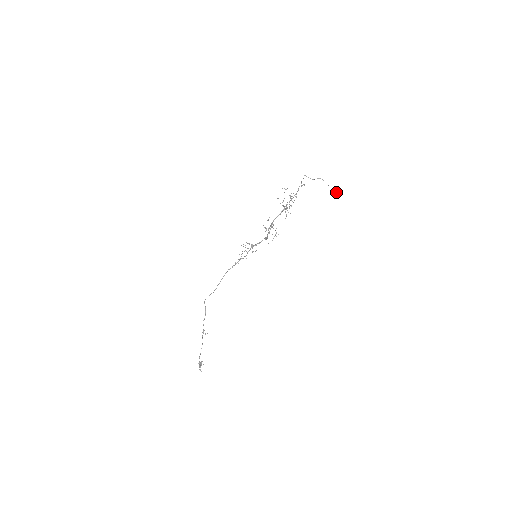
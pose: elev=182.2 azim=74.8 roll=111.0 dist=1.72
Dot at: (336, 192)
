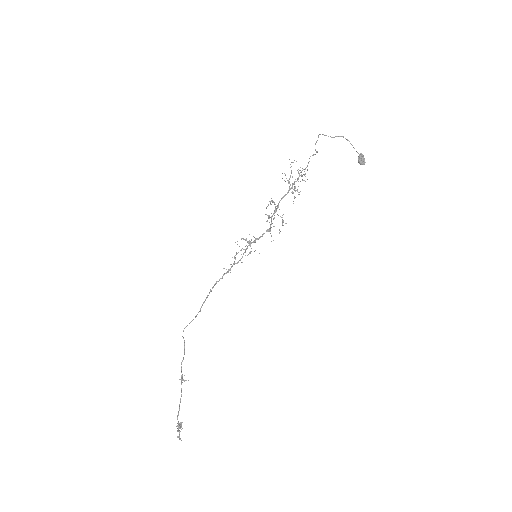
Dot at: (363, 155)
